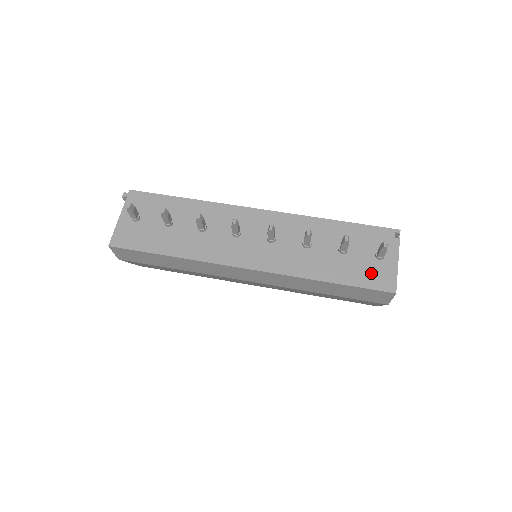
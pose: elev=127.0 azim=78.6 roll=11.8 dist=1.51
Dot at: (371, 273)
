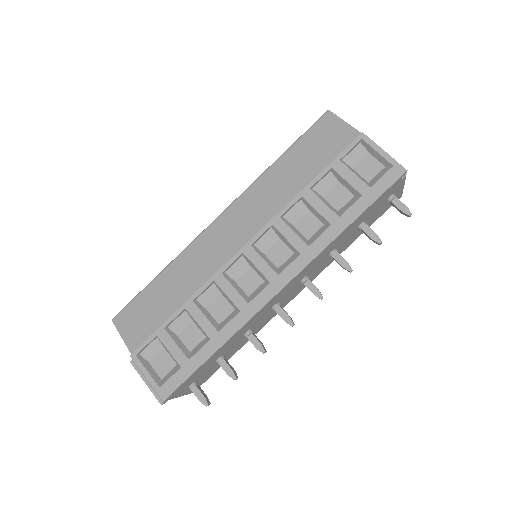
Dot at: (384, 209)
